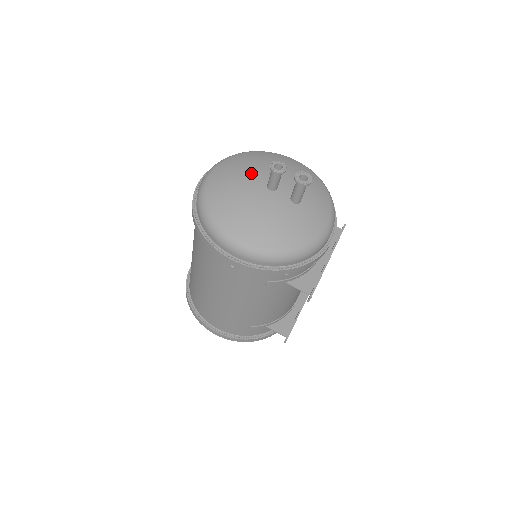
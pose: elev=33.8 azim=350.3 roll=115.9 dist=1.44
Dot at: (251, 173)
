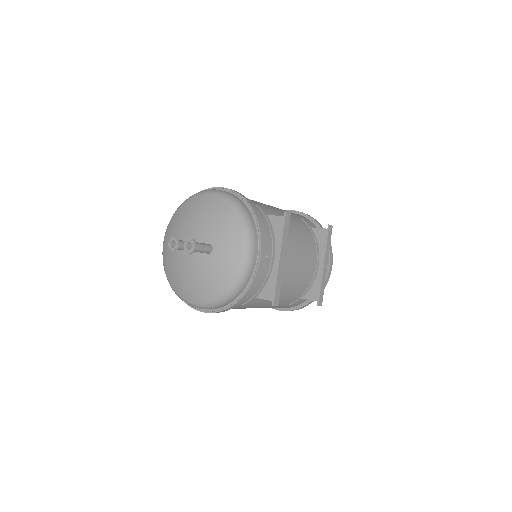
Dot at: occluded
